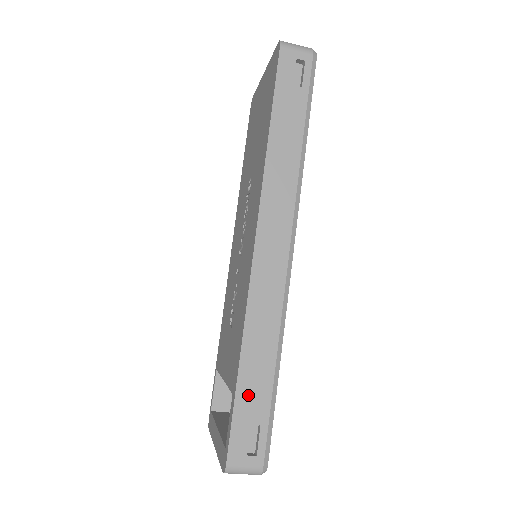
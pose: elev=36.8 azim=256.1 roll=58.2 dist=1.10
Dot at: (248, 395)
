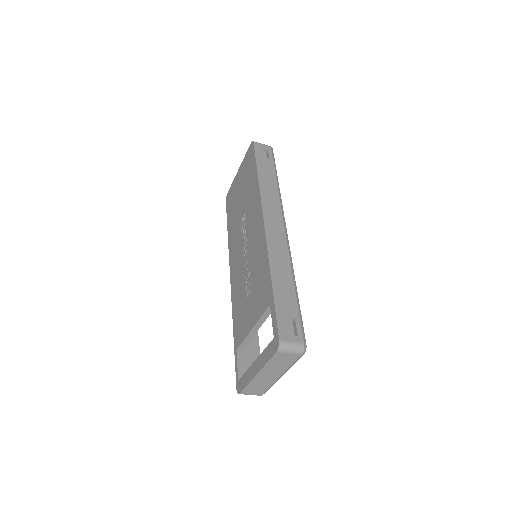
Dot at: (282, 299)
